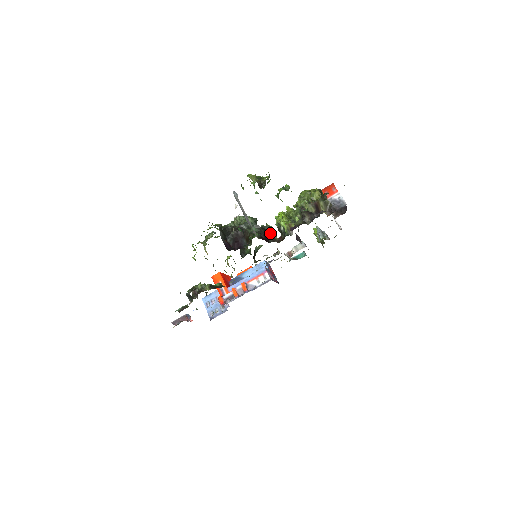
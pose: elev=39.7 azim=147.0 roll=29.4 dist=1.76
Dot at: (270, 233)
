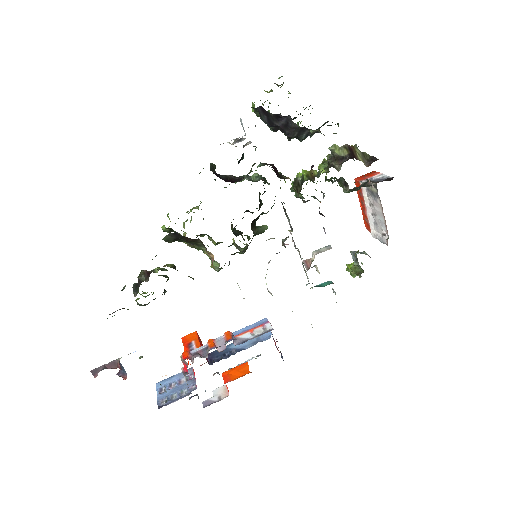
Dot at: (281, 175)
